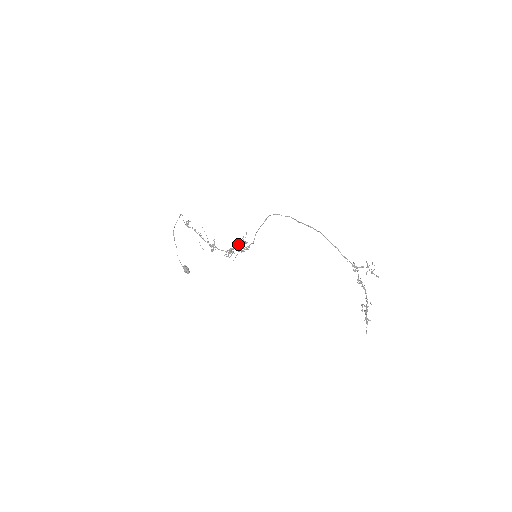
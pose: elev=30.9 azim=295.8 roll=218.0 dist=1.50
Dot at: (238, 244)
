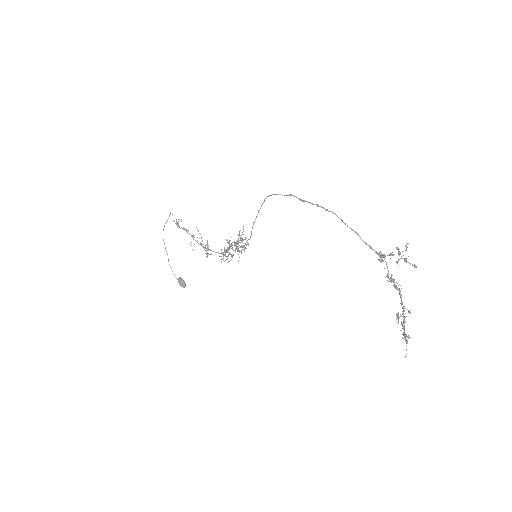
Dot at: occluded
